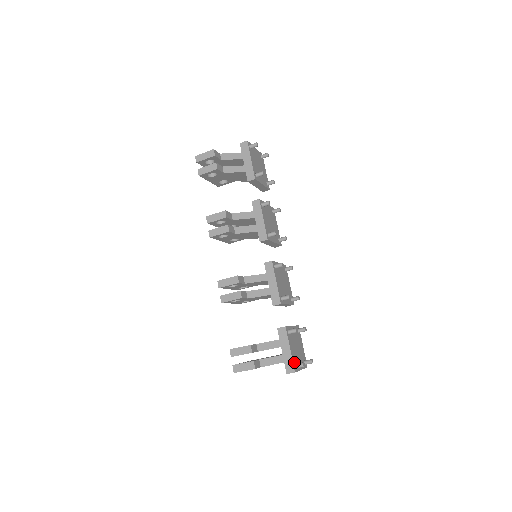
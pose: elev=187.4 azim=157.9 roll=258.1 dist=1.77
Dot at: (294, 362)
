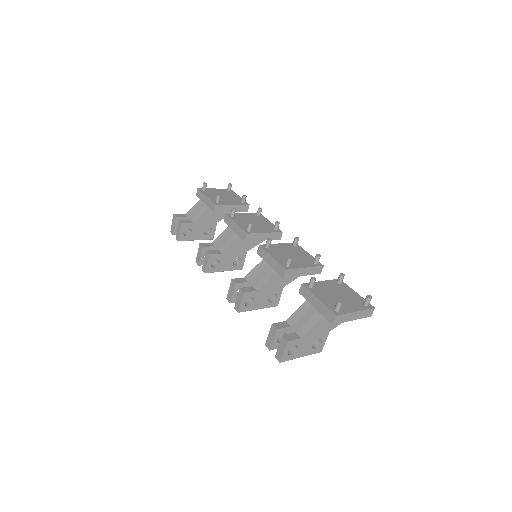
Dot at: (332, 308)
